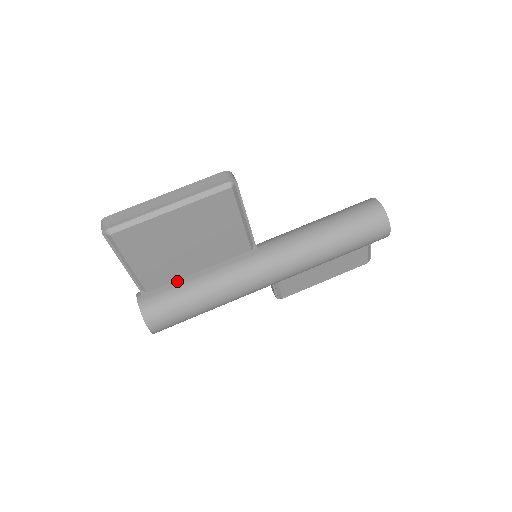
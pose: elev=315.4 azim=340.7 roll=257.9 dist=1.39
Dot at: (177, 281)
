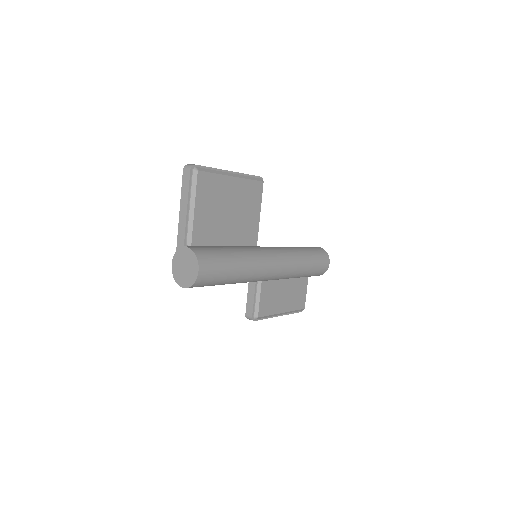
Dot at: (213, 246)
